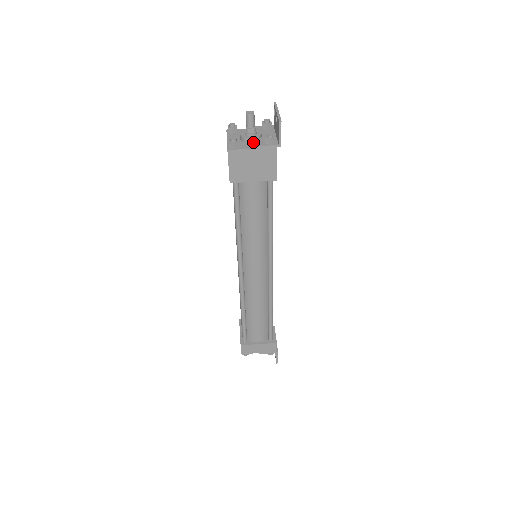
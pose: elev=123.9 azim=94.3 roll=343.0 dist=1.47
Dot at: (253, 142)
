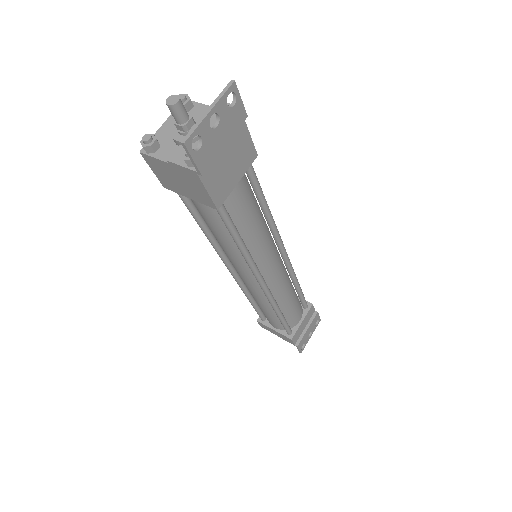
Dot at: (175, 149)
